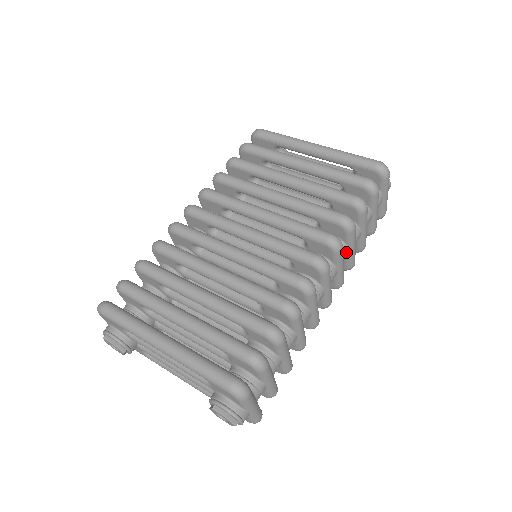
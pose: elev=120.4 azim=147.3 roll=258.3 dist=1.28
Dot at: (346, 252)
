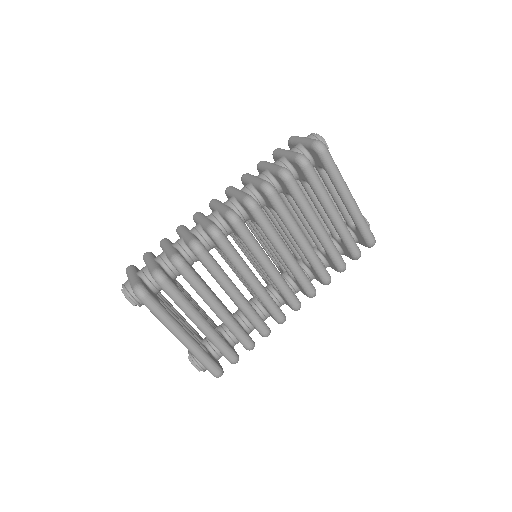
Dot at: occluded
